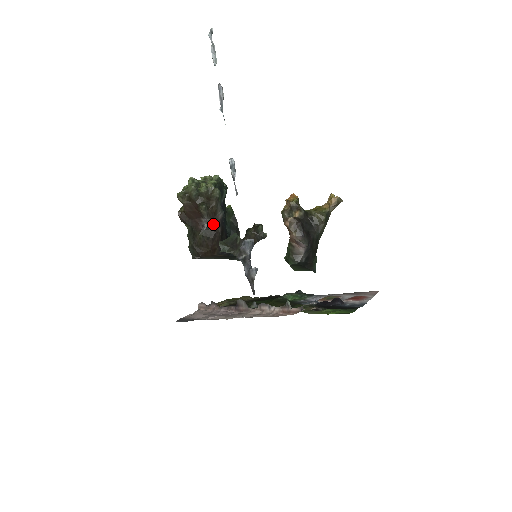
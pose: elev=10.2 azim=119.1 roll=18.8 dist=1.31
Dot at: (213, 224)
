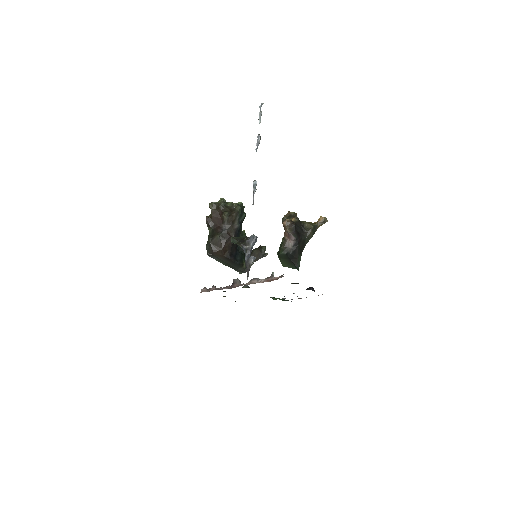
Dot at: (230, 230)
